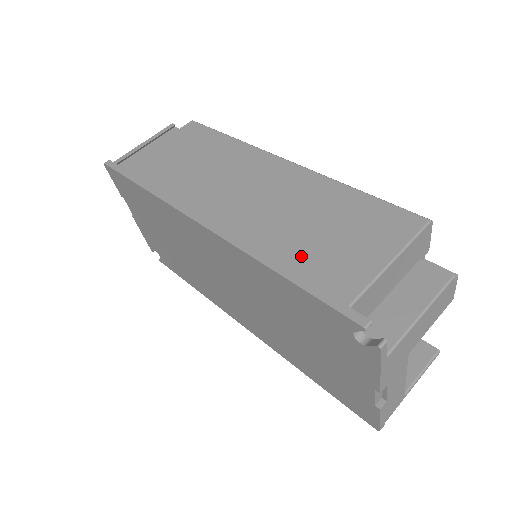
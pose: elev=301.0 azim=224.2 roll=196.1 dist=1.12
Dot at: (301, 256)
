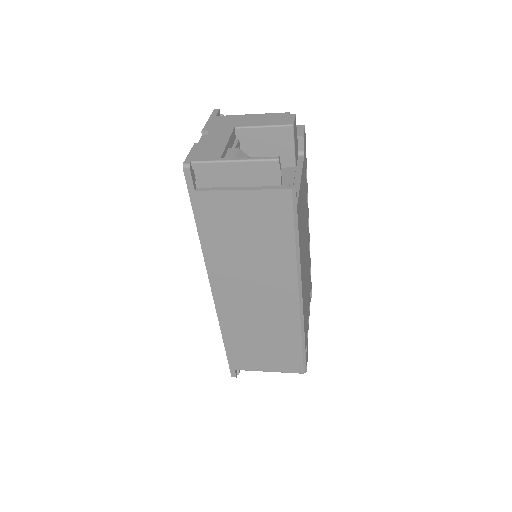
Dot at: occluded
